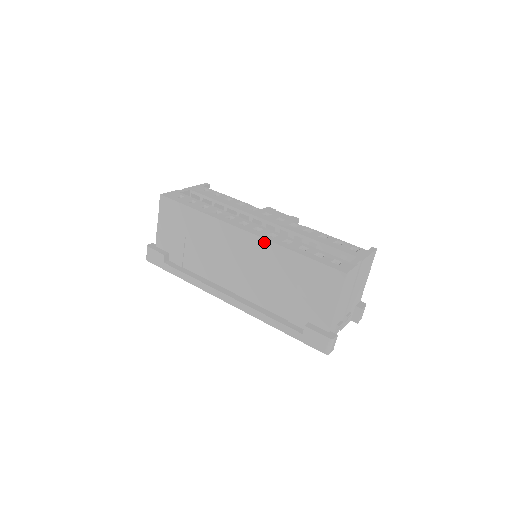
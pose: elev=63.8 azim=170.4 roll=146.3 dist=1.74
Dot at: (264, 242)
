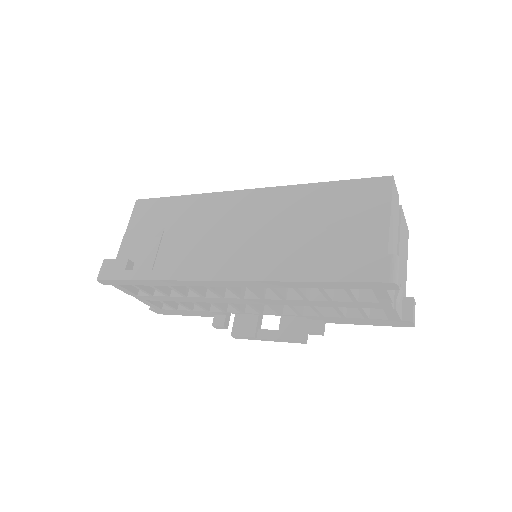
Dot at: (276, 190)
